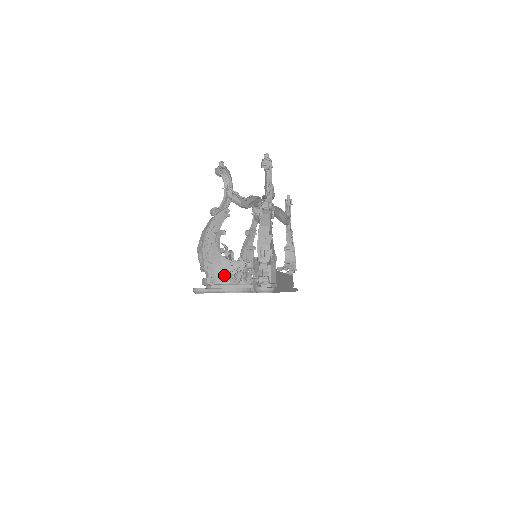
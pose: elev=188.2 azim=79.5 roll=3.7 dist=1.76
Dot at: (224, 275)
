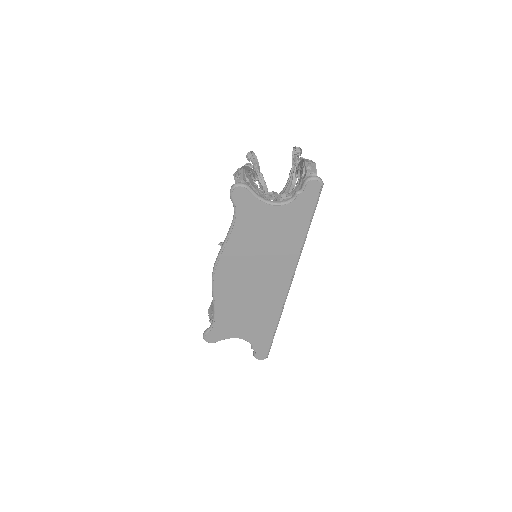
Dot at: occluded
